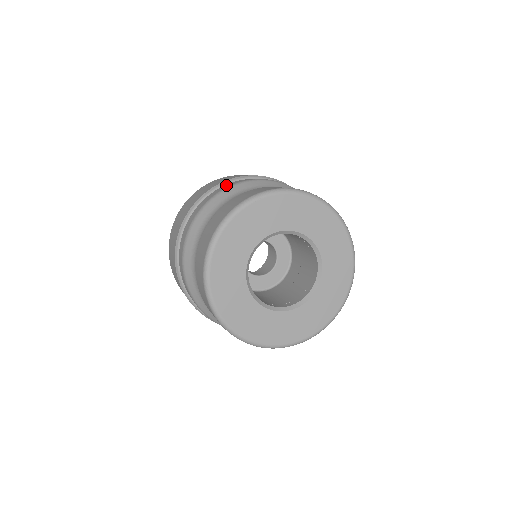
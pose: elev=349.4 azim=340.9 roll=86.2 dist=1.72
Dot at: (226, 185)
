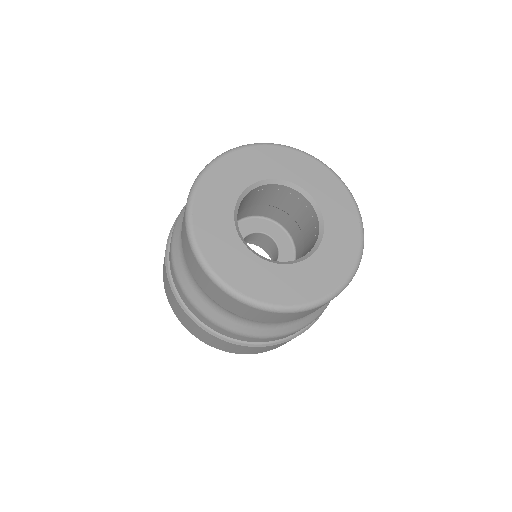
Dot at: occluded
